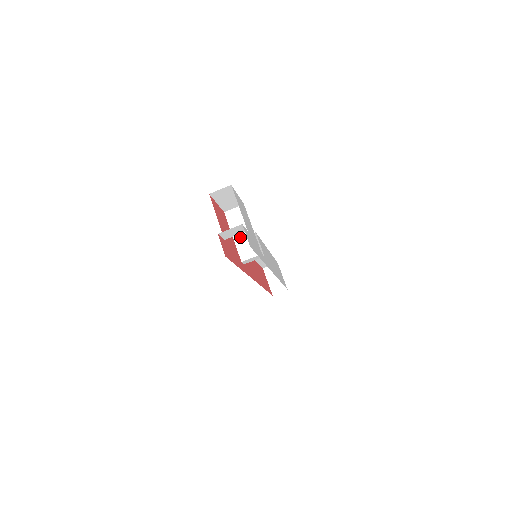
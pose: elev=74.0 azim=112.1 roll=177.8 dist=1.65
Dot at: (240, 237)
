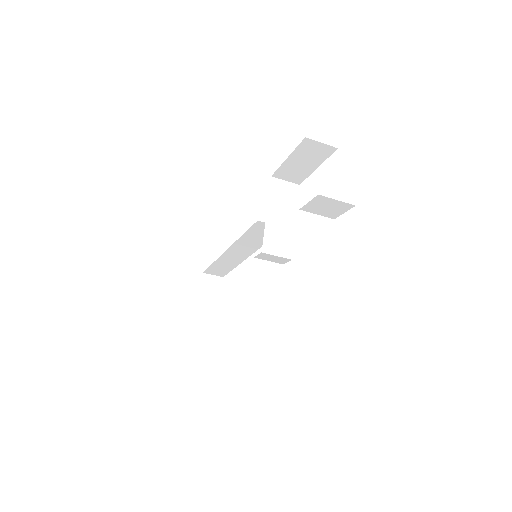
Dot at: (276, 220)
